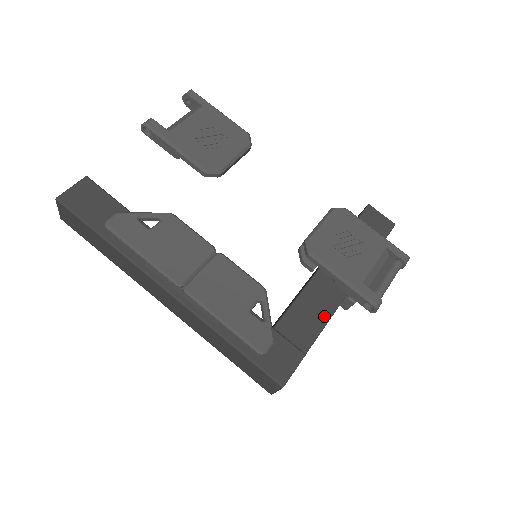
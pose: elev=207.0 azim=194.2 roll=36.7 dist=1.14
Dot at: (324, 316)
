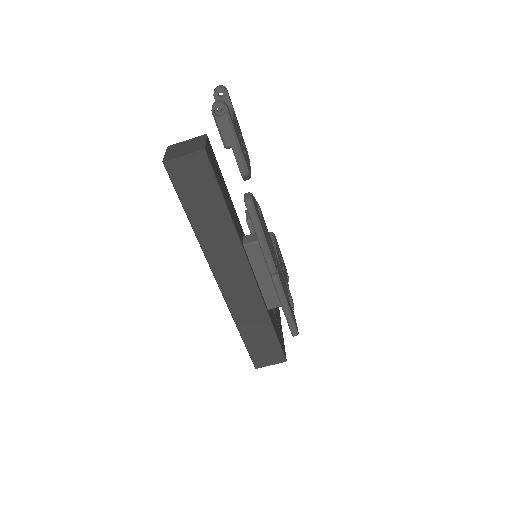
Dot at: (279, 311)
